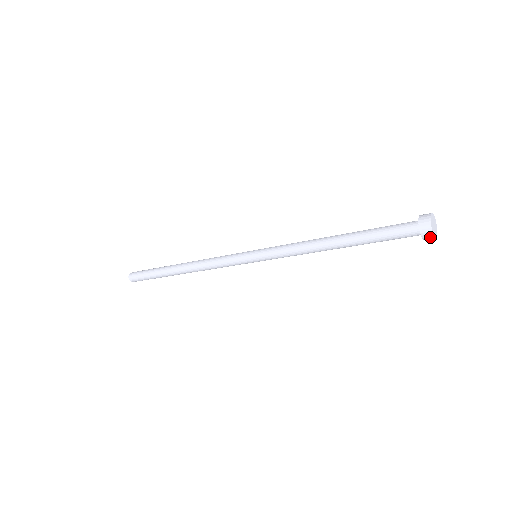
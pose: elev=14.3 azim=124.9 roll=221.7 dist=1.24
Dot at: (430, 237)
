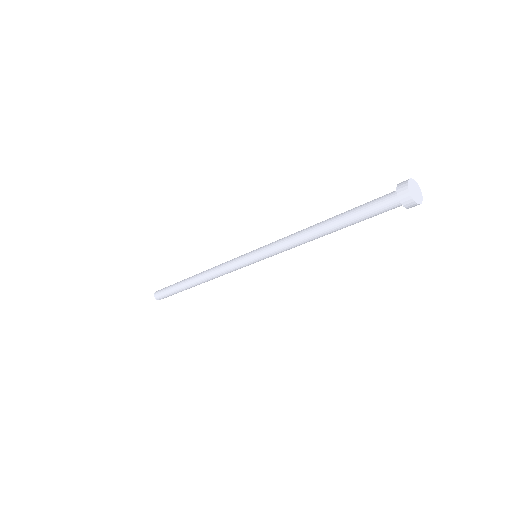
Dot at: (407, 199)
